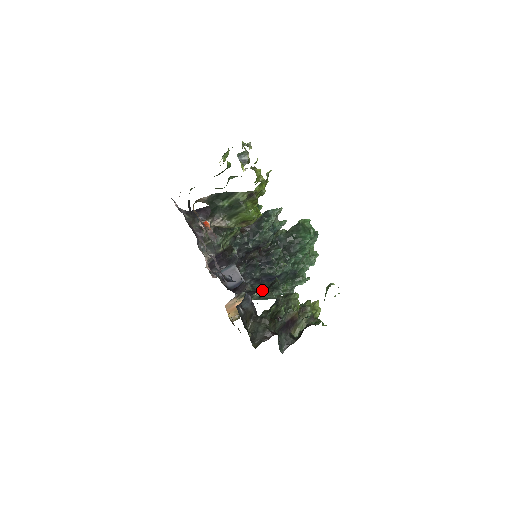
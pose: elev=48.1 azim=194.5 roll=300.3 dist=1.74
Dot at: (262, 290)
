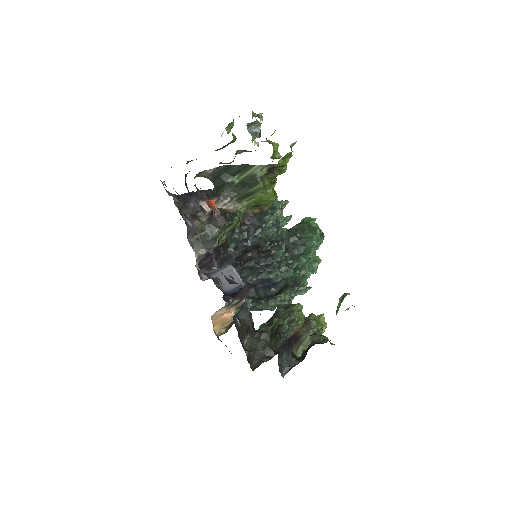
Dot at: (268, 297)
